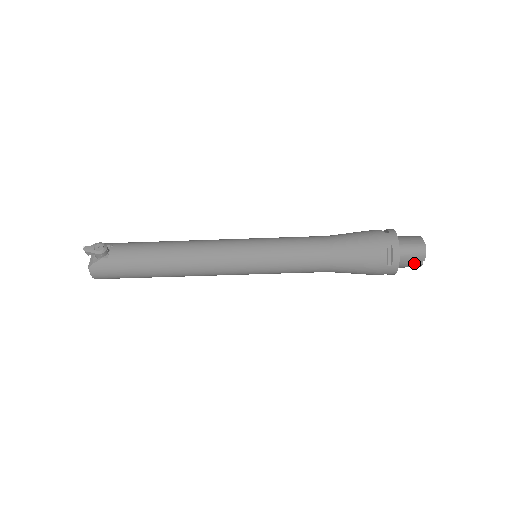
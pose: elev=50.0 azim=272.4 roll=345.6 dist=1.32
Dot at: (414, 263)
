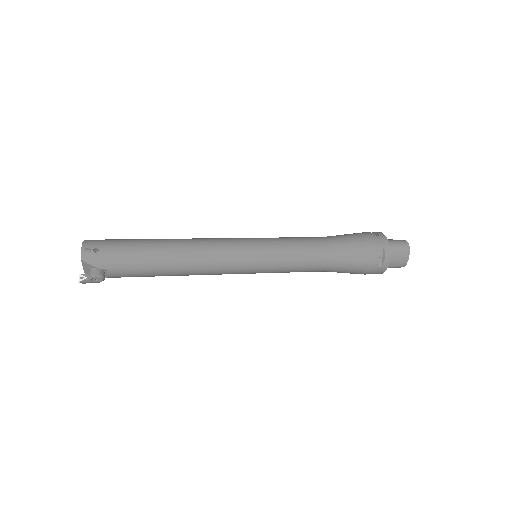
Dot at: occluded
